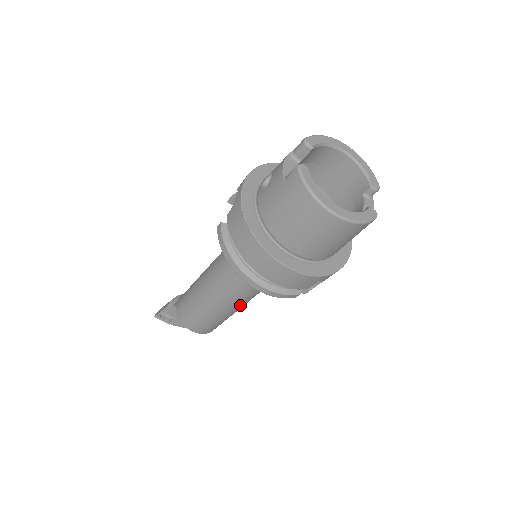
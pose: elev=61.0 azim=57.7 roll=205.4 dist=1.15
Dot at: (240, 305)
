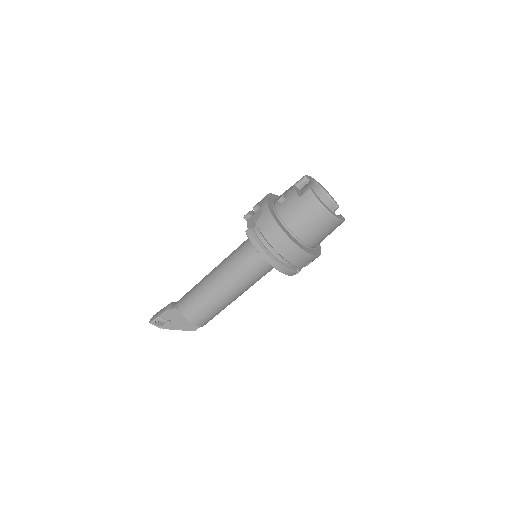
Dot at: (240, 294)
